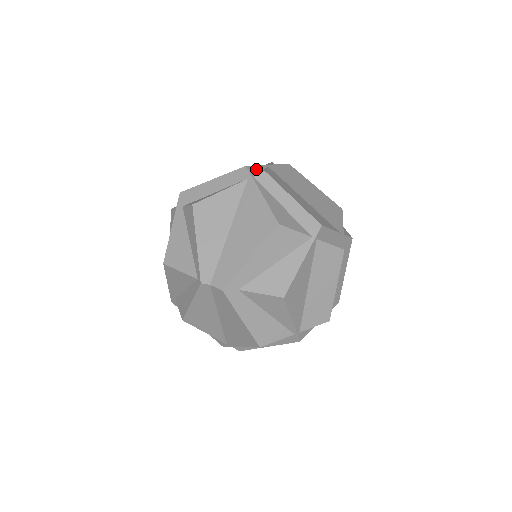
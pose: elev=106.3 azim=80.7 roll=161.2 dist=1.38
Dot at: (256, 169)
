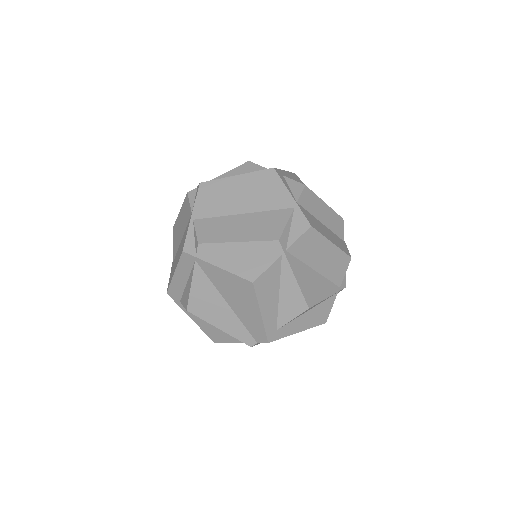
Dot at: (190, 241)
